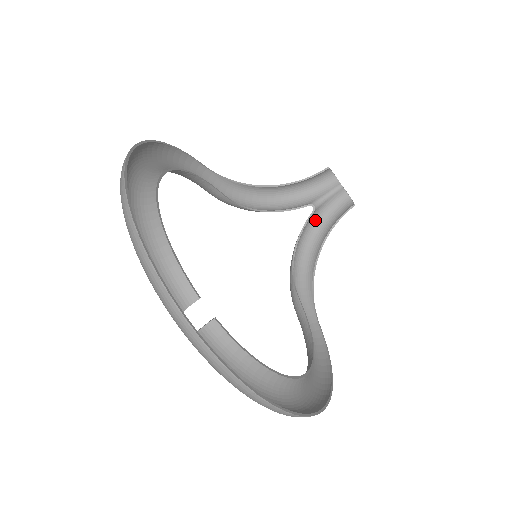
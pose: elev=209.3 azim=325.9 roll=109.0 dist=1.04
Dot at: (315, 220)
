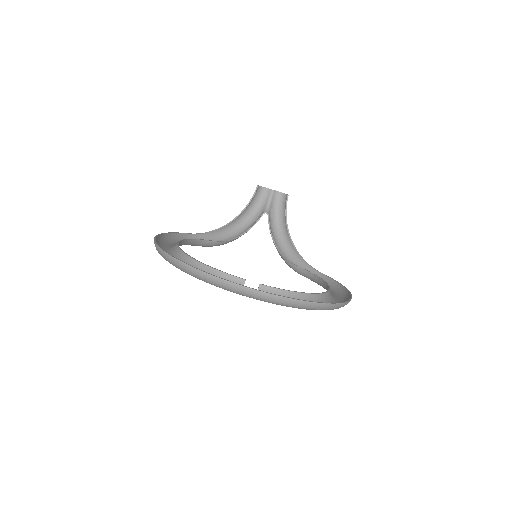
Dot at: (273, 220)
